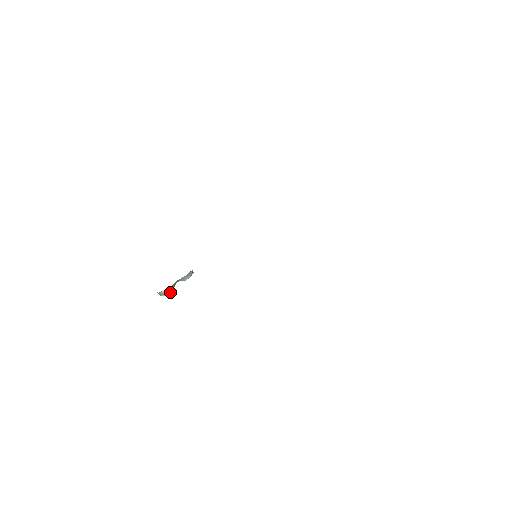
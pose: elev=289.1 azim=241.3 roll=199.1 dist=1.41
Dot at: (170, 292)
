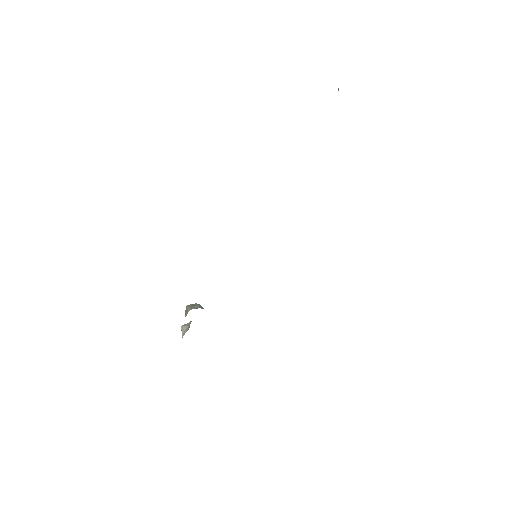
Dot at: occluded
